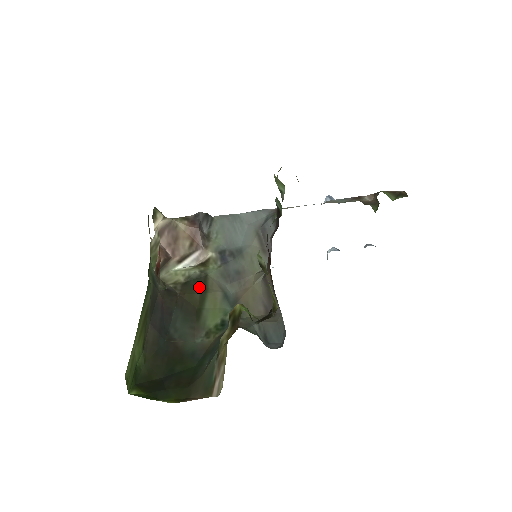
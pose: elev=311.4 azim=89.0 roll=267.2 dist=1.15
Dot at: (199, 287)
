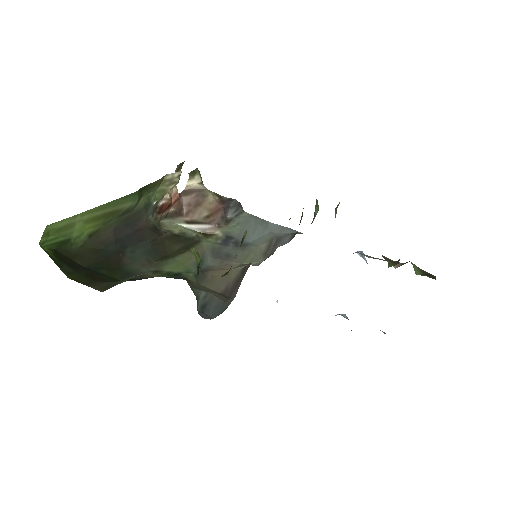
Dot at: (185, 244)
